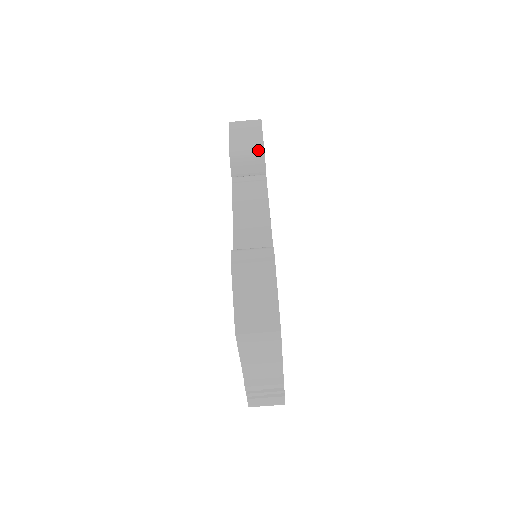
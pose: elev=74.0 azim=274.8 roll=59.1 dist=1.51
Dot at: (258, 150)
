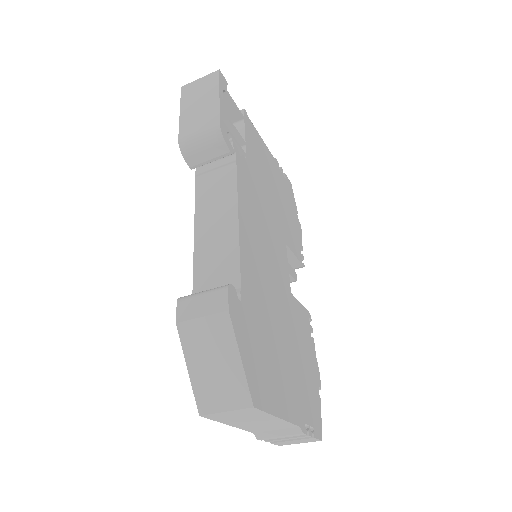
Dot at: (212, 125)
